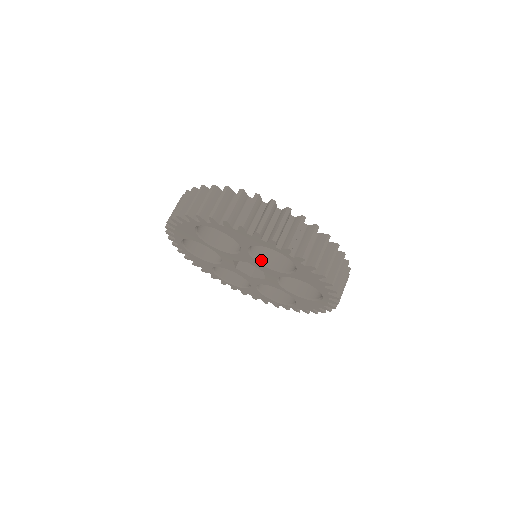
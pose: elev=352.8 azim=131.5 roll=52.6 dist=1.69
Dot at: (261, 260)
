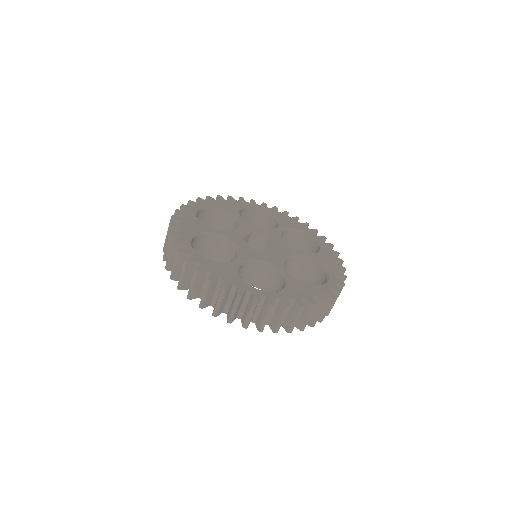
Dot at: occluded
